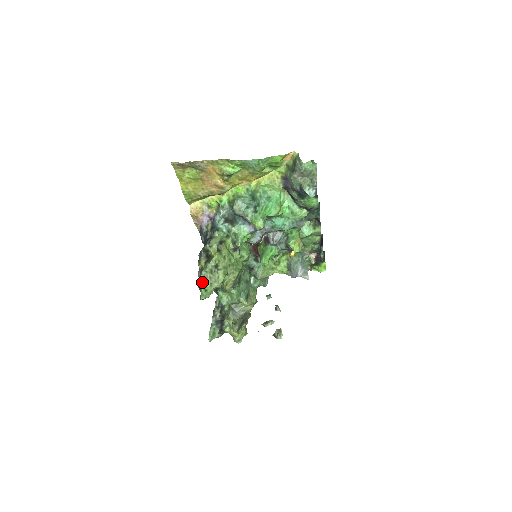
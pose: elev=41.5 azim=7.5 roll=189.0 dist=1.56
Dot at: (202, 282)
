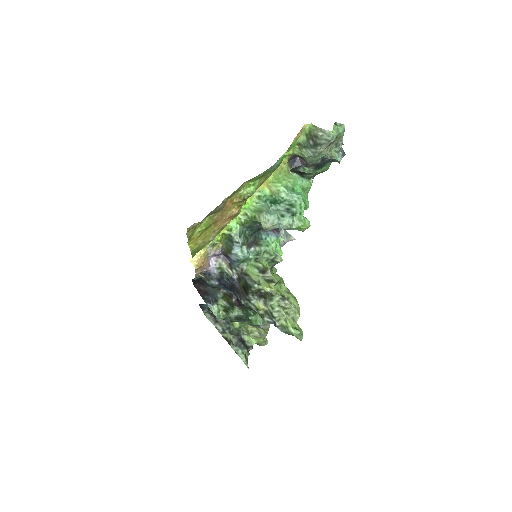
Dot at: (284, 324)
